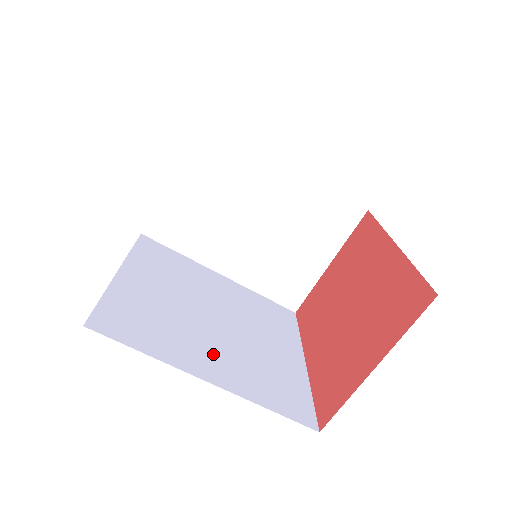
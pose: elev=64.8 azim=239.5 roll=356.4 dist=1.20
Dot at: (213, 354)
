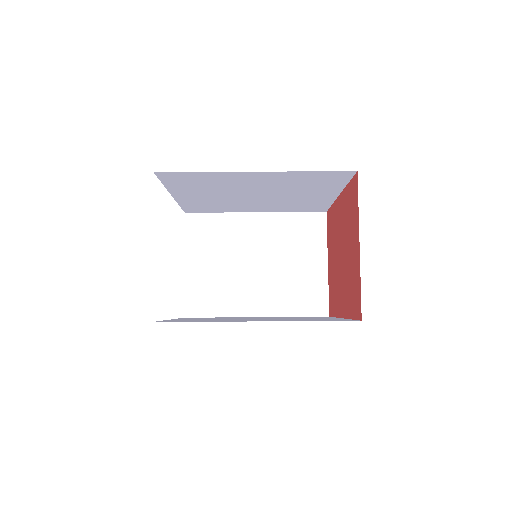
Dot at: (257, 320)
